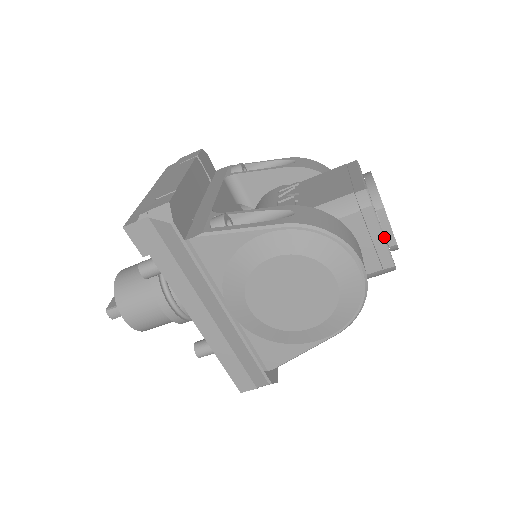
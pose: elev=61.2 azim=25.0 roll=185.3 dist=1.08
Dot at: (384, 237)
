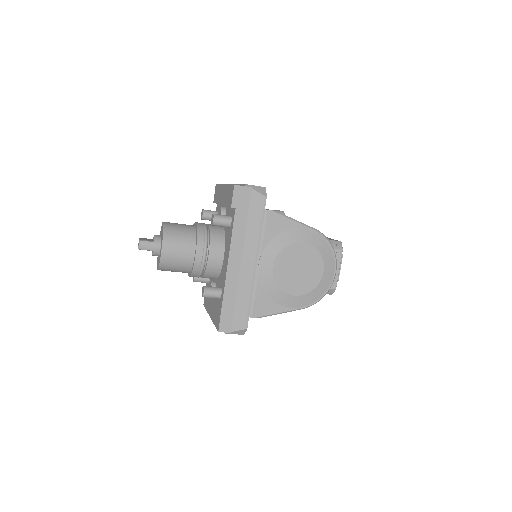
Dot at: occluded
